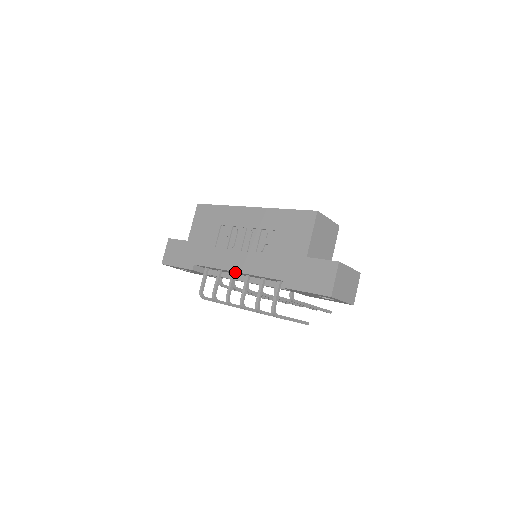
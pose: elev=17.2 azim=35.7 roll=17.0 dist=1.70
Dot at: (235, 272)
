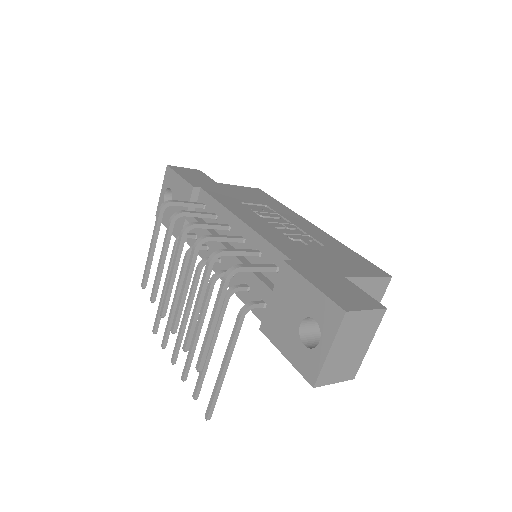
Dot at: (237, 222)
